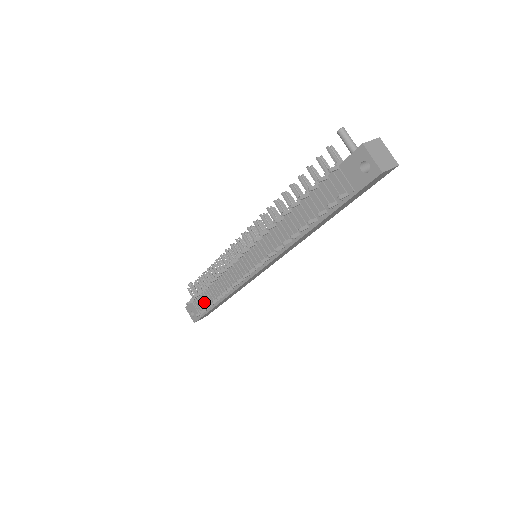
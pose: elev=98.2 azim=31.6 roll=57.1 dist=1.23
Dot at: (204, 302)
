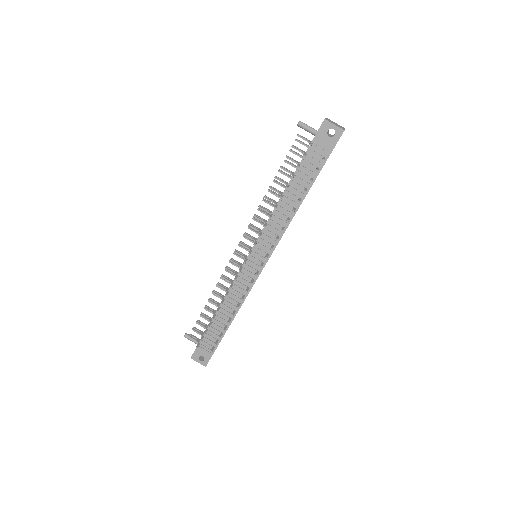
Dot at: (213, 335)
